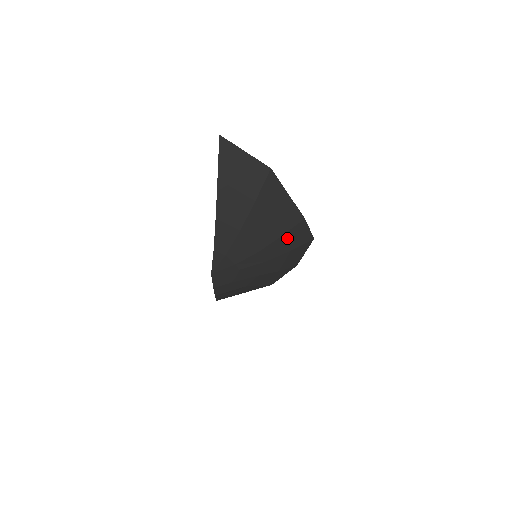
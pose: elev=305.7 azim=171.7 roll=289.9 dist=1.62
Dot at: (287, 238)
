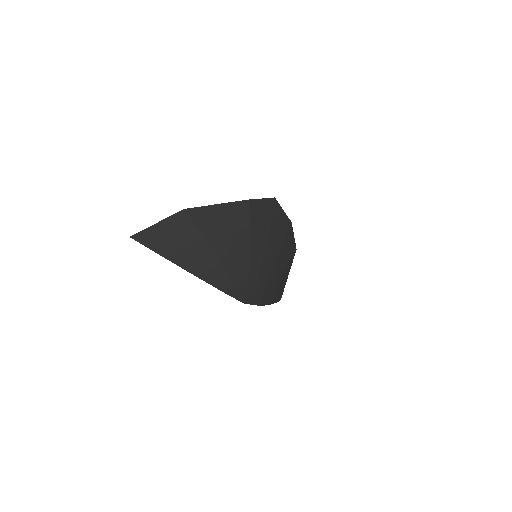
Dot at: (256, 224)
